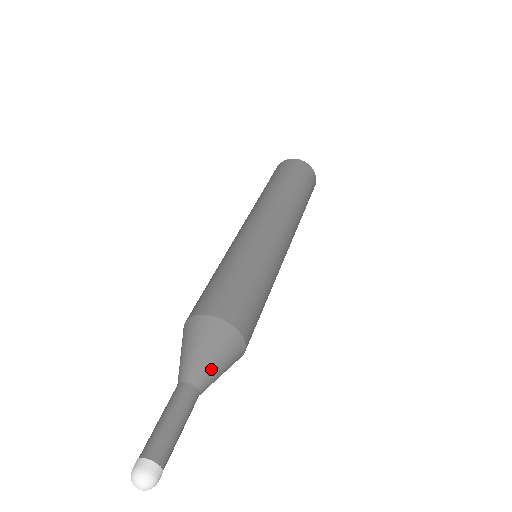
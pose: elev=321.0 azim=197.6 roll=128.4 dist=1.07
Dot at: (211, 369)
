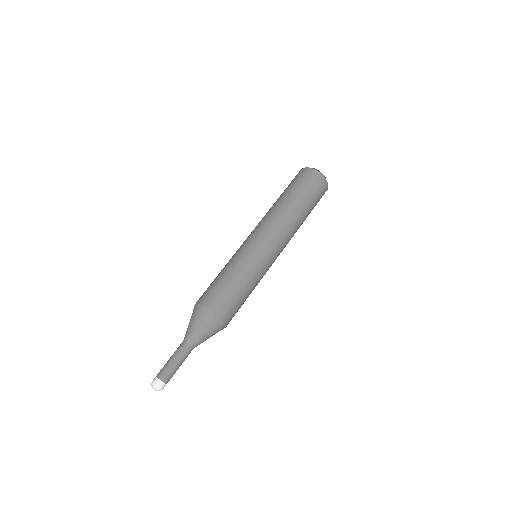
Dot at: (198, 335)
